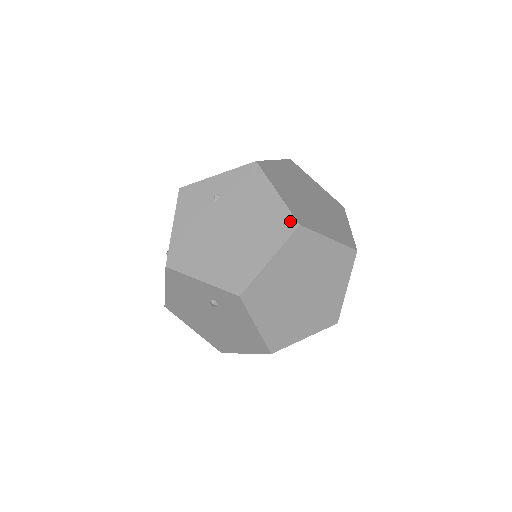
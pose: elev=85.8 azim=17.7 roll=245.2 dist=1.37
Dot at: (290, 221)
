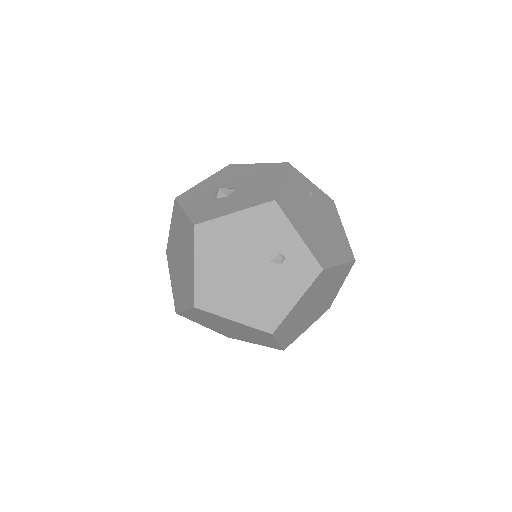
Dot at: (351, 253)
